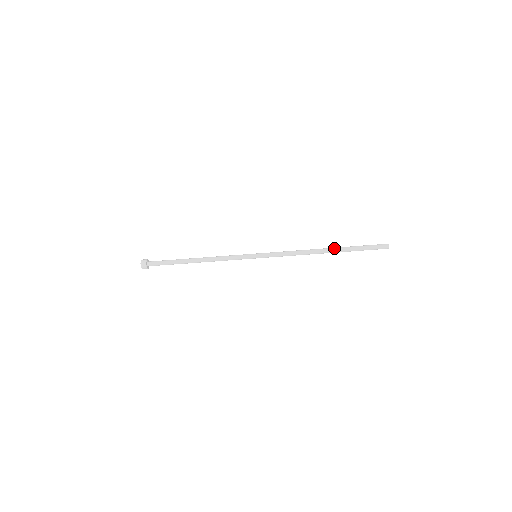
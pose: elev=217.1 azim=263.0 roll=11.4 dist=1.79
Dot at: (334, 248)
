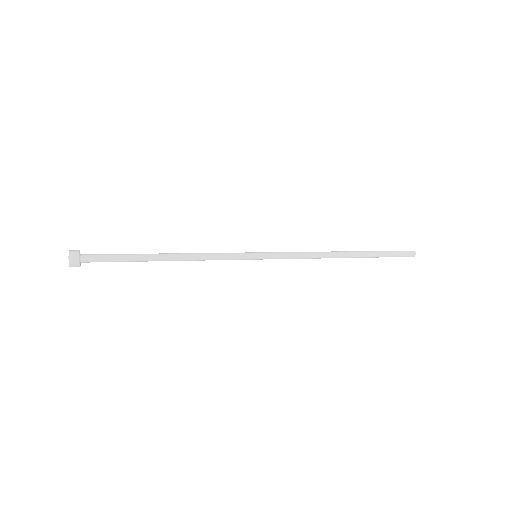
Dot at: (357, 253)
